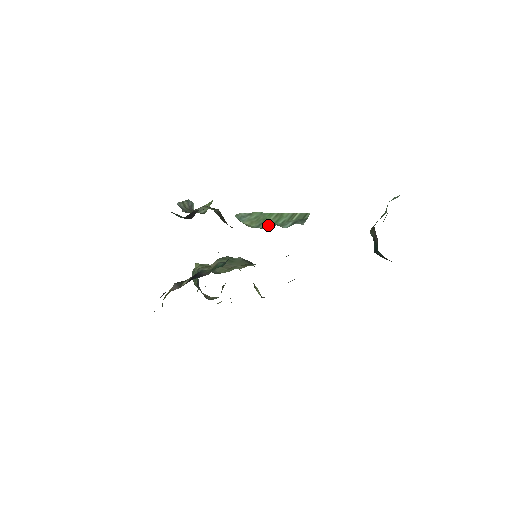
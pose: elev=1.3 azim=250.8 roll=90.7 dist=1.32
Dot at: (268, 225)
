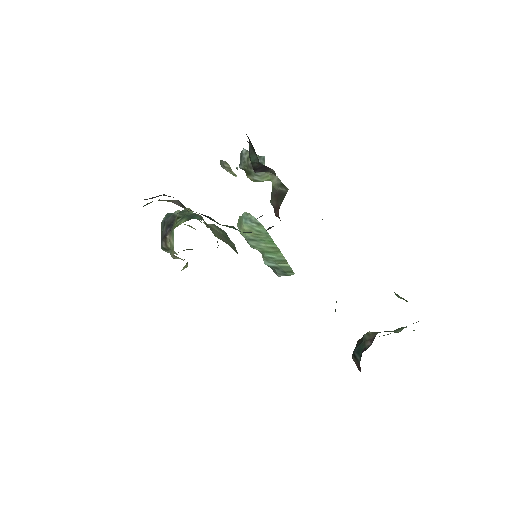
Dot at: (258, 247)
